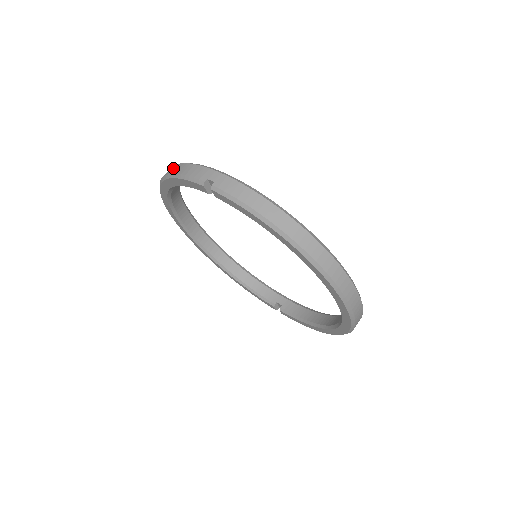
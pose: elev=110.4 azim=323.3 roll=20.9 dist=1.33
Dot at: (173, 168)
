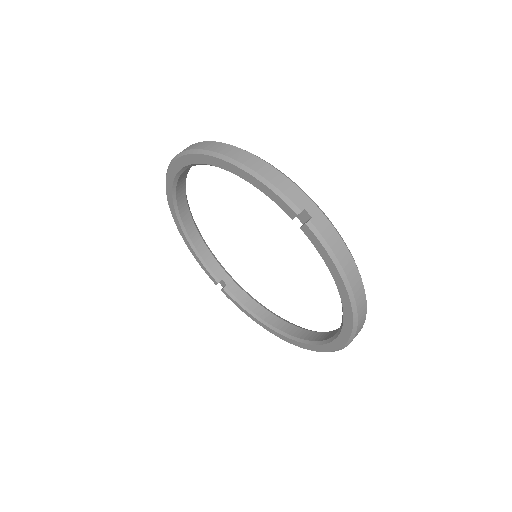
Dot at: (248, 157)
